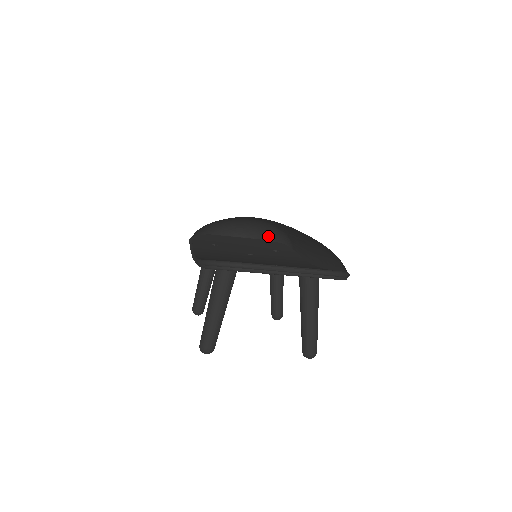
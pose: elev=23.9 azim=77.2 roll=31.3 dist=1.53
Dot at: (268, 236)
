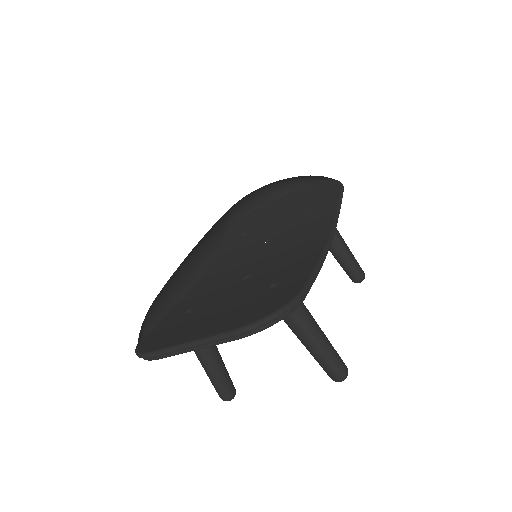
Dot at: (314, 178)
